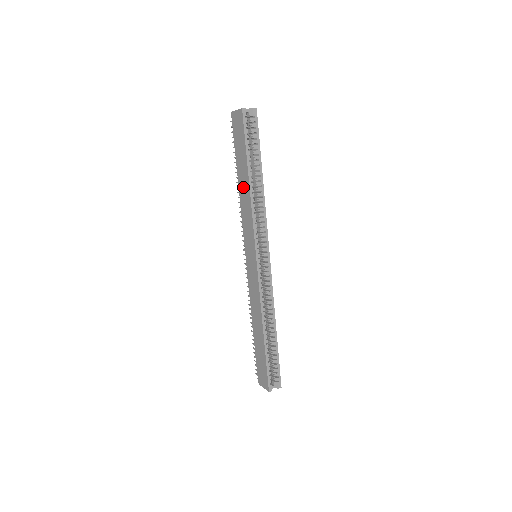
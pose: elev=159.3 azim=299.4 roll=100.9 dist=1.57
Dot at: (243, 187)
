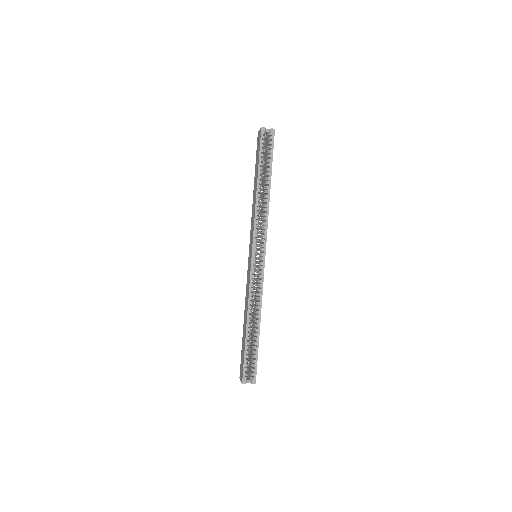
Dot at: (254, 194)
